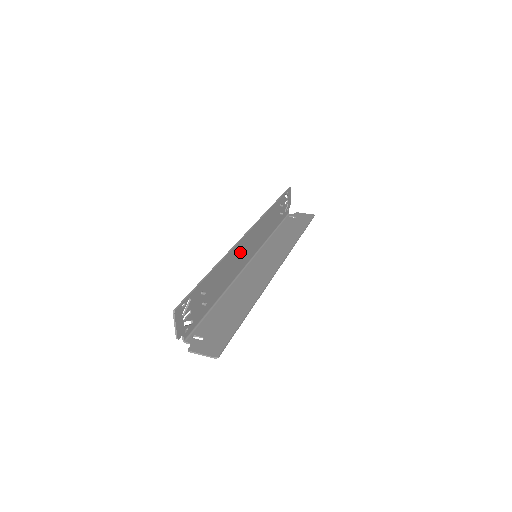
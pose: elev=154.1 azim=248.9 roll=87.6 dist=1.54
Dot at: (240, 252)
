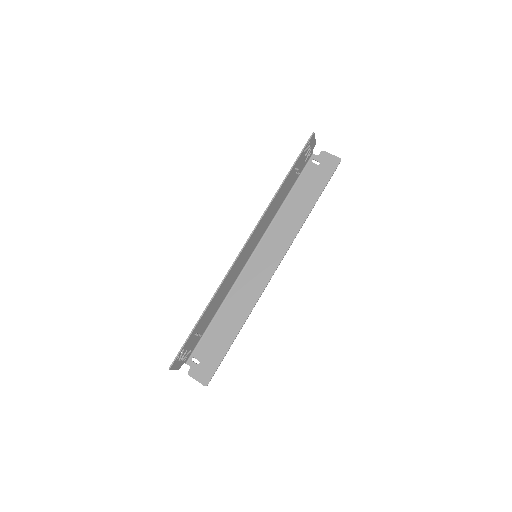
Dot at: (237, 266)
